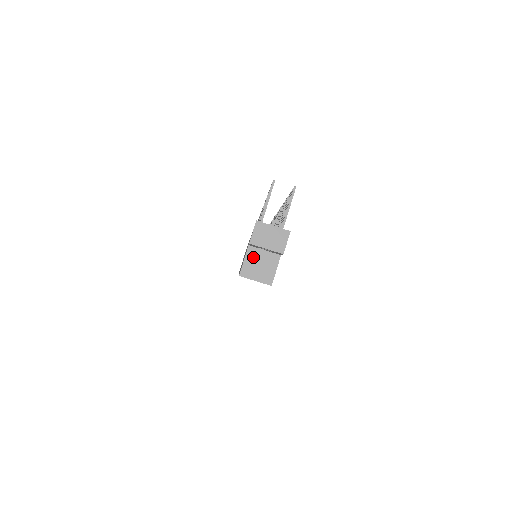
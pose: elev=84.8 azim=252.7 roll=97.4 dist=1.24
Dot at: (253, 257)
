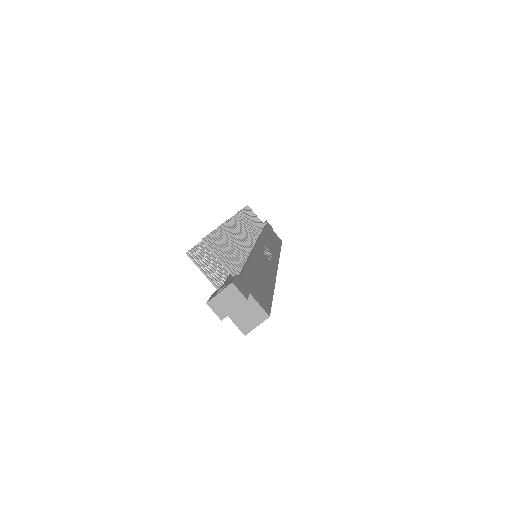
Dot at: (237, 316)
